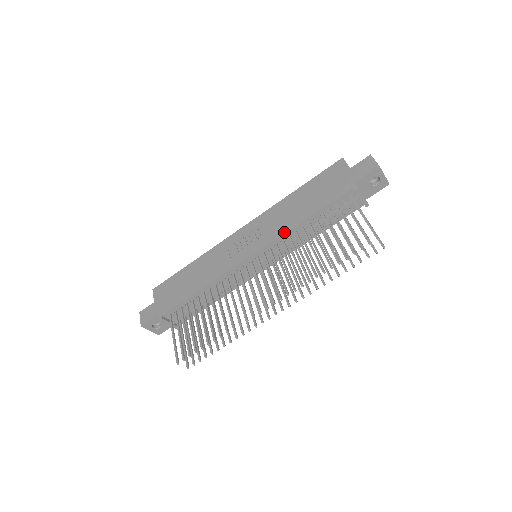
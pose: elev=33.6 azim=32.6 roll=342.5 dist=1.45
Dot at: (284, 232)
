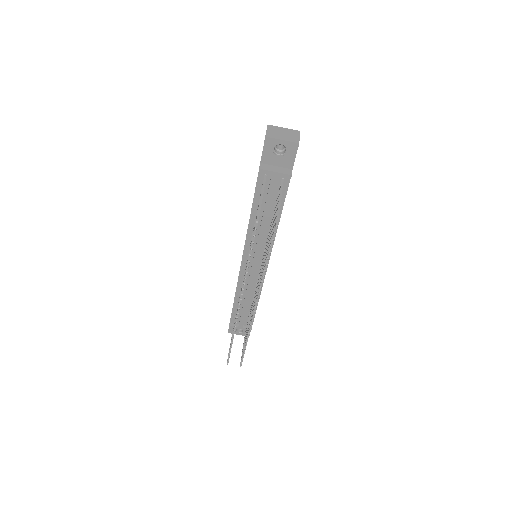
Dot at: (247, 231)
